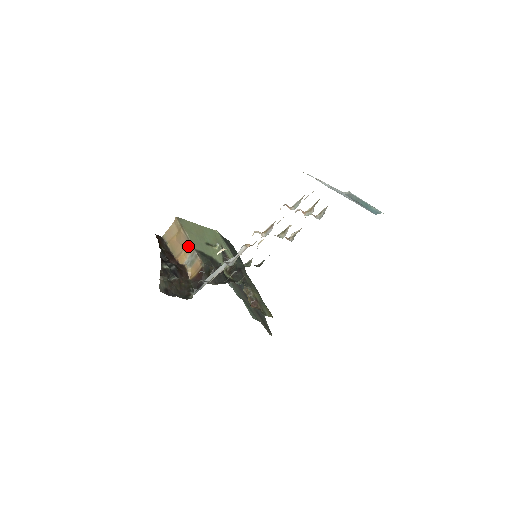
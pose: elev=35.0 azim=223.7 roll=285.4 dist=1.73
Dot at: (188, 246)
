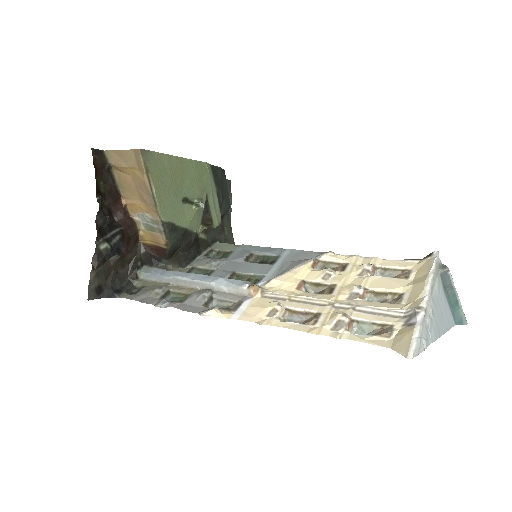
Dot at: (150, 206)
